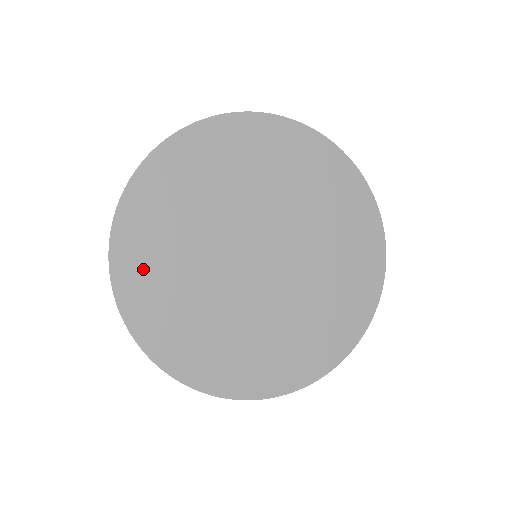
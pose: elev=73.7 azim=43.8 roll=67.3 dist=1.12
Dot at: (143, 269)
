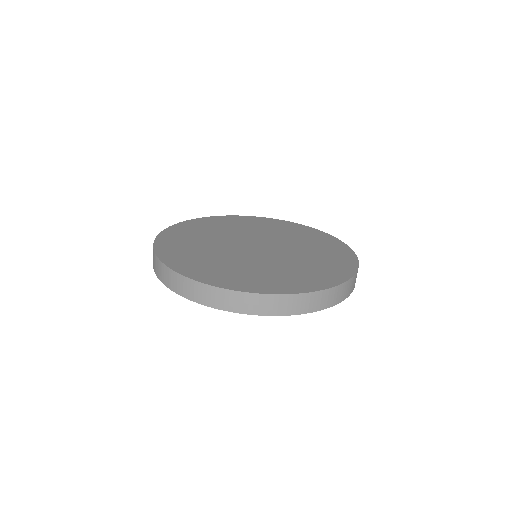
Dot at: (190, 263)
